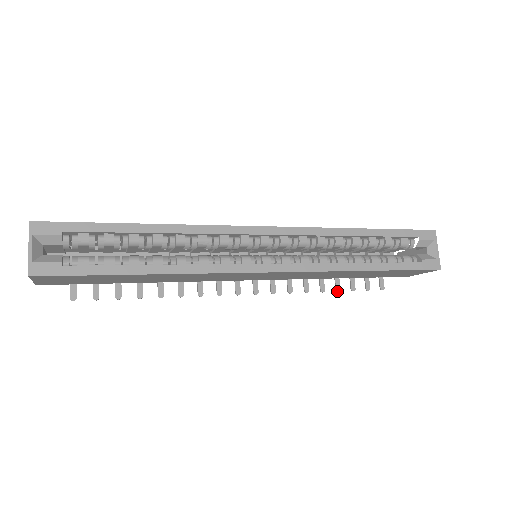
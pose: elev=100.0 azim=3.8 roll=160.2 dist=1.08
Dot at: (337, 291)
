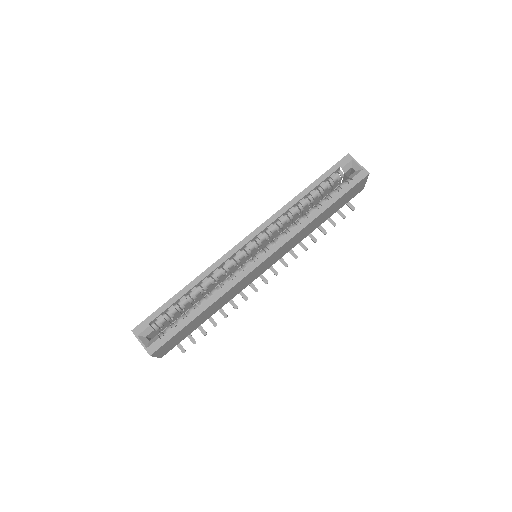
Dot at: (325, 234)
